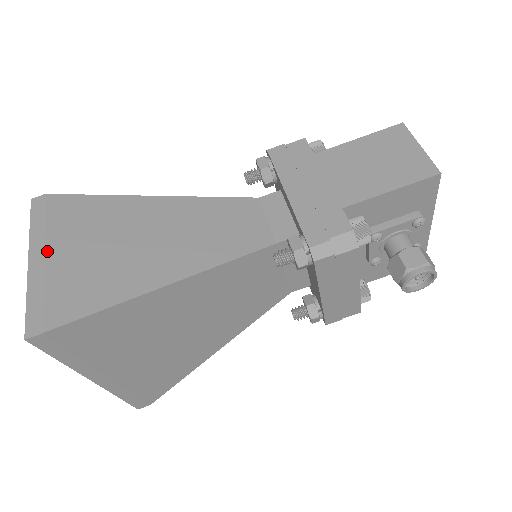
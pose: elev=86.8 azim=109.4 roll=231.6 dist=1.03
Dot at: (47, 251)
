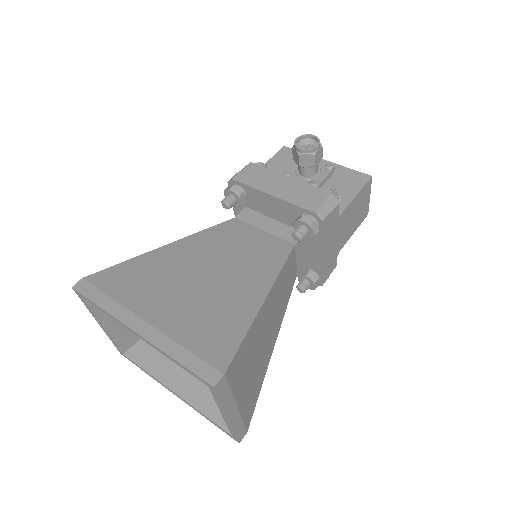
Dot at: occluded
